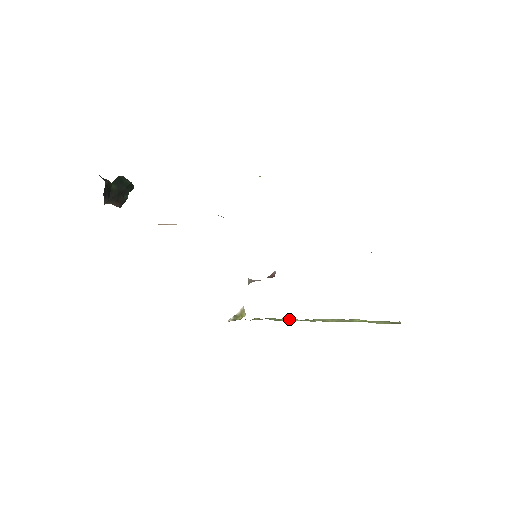
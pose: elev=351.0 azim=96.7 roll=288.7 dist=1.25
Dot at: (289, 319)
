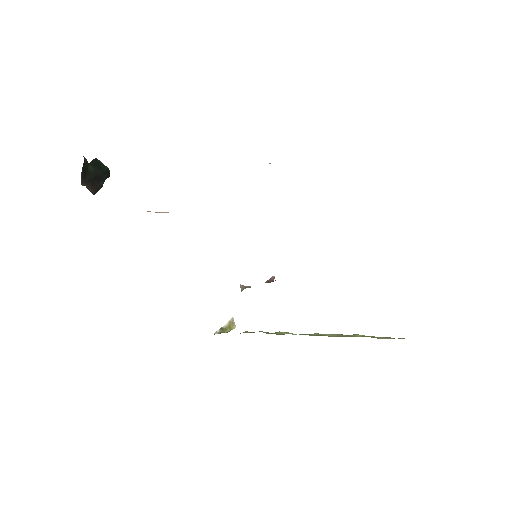
Dot at: (284, 333)
